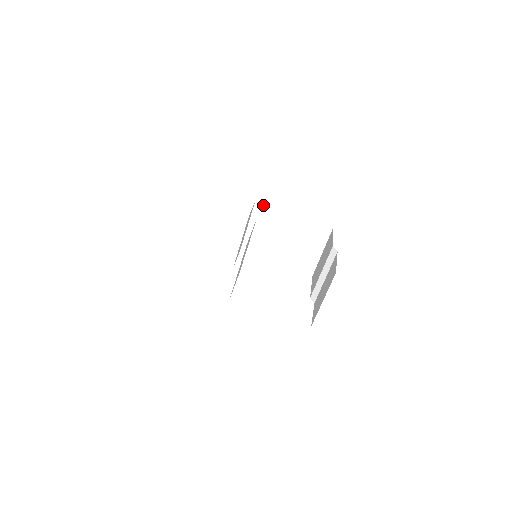
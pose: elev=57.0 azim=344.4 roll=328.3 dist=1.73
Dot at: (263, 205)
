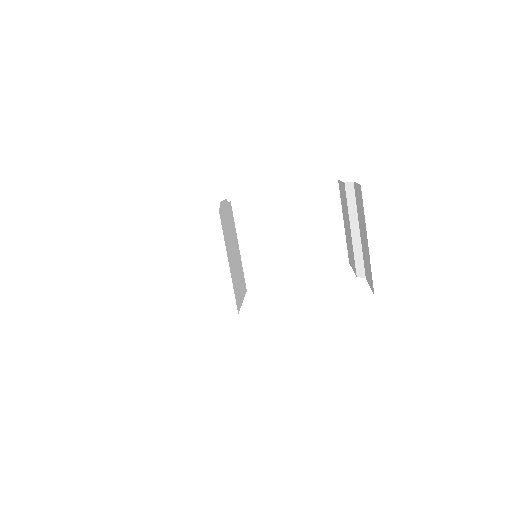
Dot at: (239, 198)
